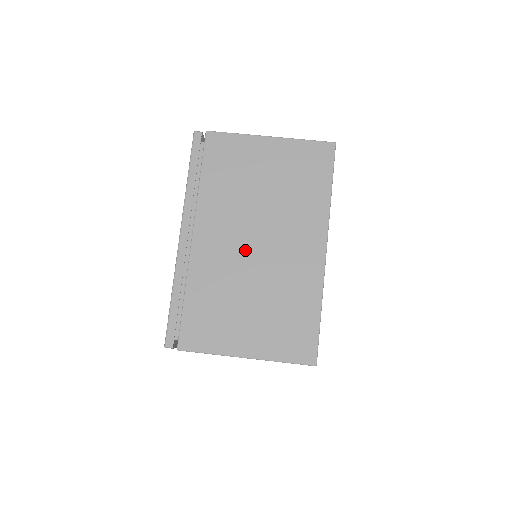
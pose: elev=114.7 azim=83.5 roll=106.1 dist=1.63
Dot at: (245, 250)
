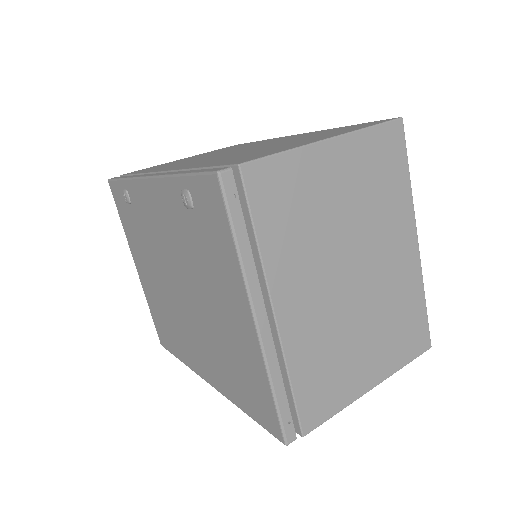
Dot at: occluded
